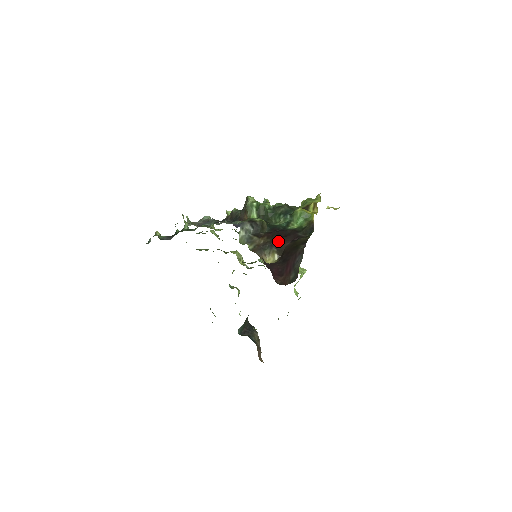
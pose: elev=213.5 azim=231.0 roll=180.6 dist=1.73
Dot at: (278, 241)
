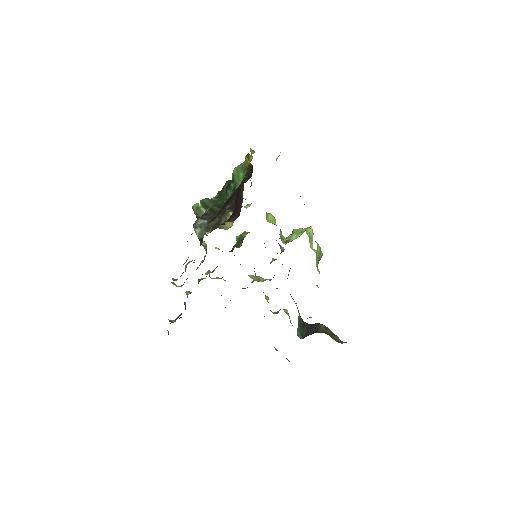
Dot at: (228, 204)
